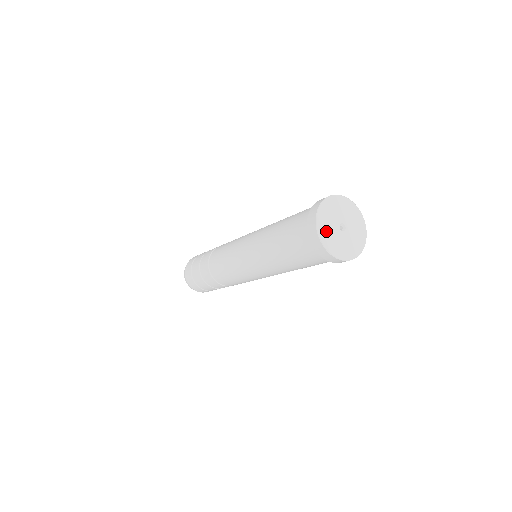
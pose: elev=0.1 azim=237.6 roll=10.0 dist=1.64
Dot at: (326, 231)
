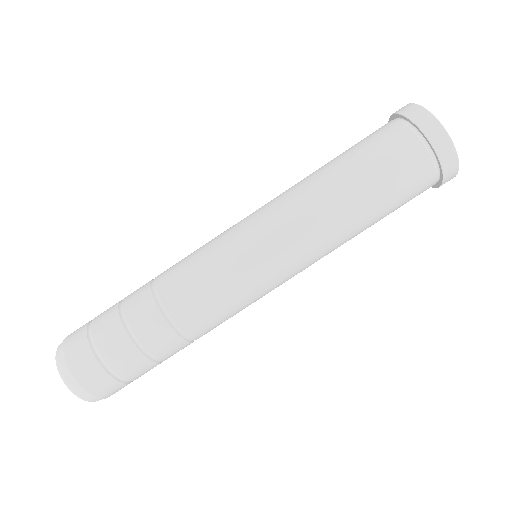
Dot at: occluded
